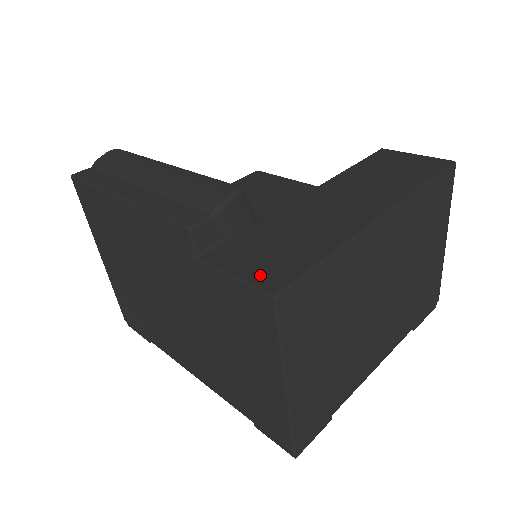
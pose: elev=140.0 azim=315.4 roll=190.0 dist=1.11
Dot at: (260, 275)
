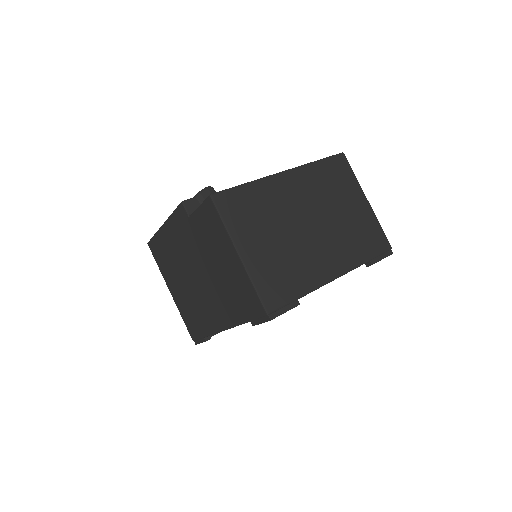
Dot at: occluded
